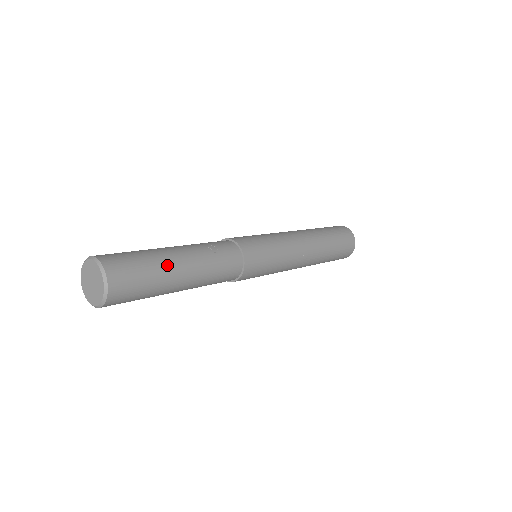
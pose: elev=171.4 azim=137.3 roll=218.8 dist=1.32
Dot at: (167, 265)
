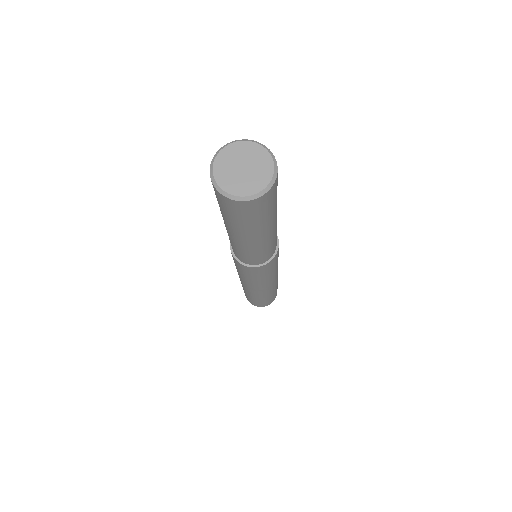
Dot at: occluded
